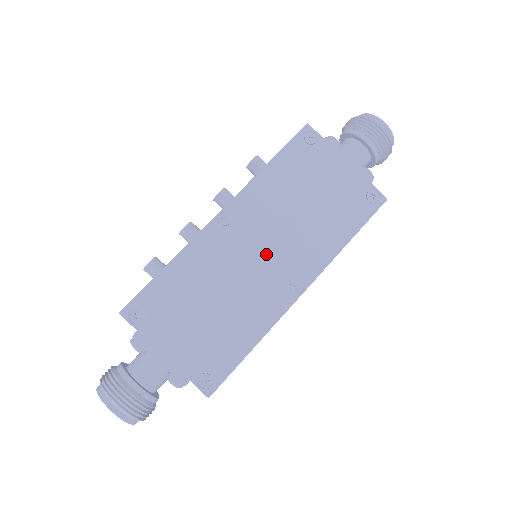
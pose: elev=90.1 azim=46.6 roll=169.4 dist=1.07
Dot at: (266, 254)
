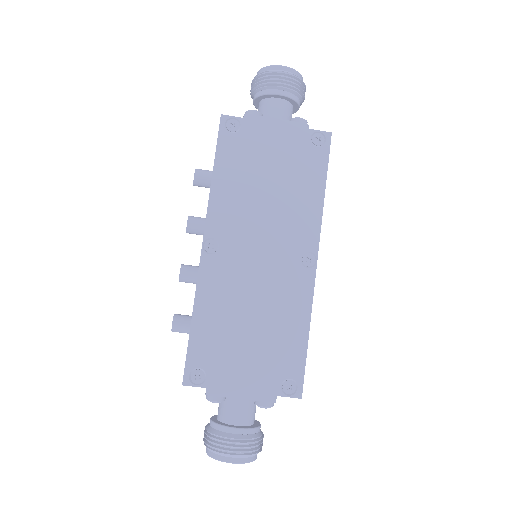
Dot at: (265, 251)
